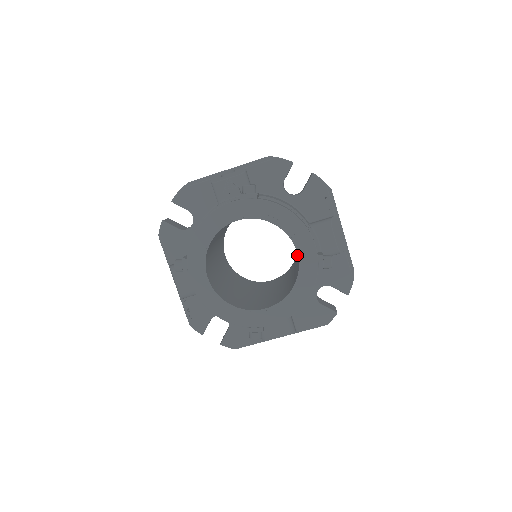
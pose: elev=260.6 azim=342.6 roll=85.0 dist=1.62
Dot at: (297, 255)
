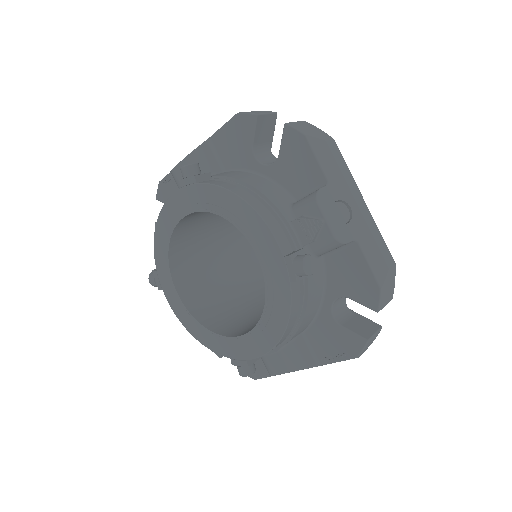
Dot at: occluded
